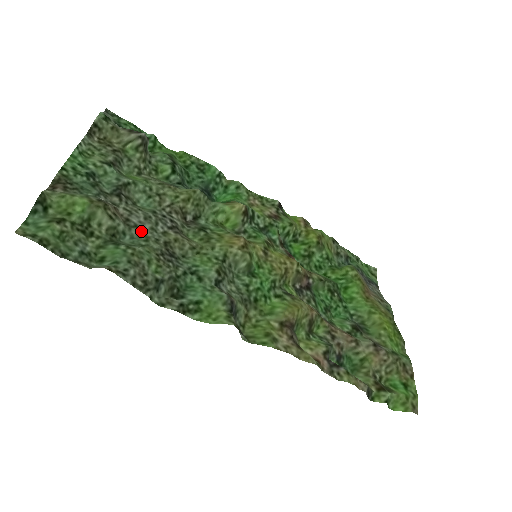
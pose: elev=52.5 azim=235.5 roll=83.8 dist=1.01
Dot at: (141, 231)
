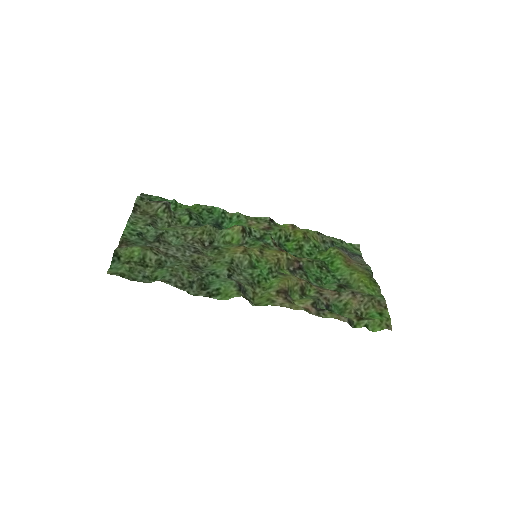
Dot at: (176, 258)
